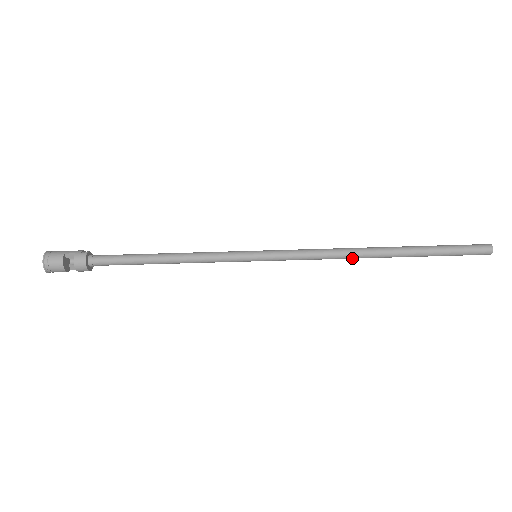
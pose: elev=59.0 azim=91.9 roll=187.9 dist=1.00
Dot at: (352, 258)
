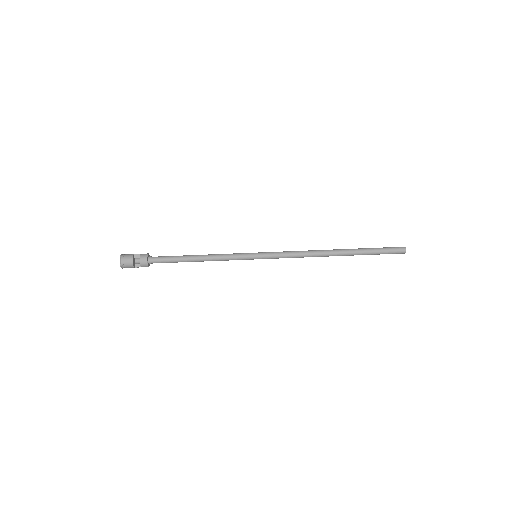
Dot at: (318, 255)
